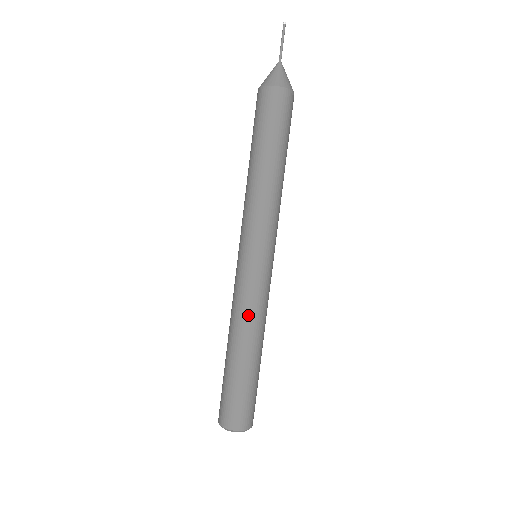
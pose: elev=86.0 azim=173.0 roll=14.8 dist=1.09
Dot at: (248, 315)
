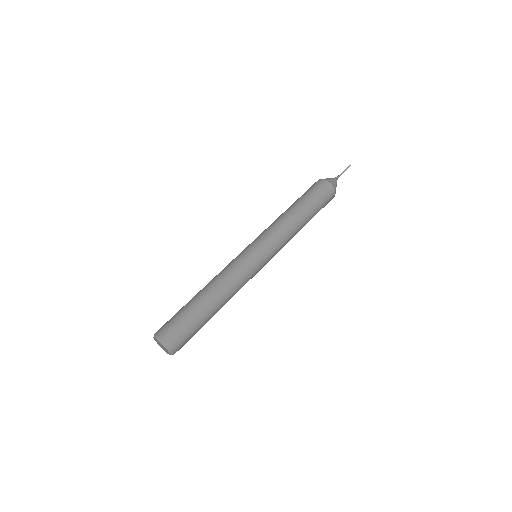
Dot at: (221, 273)
